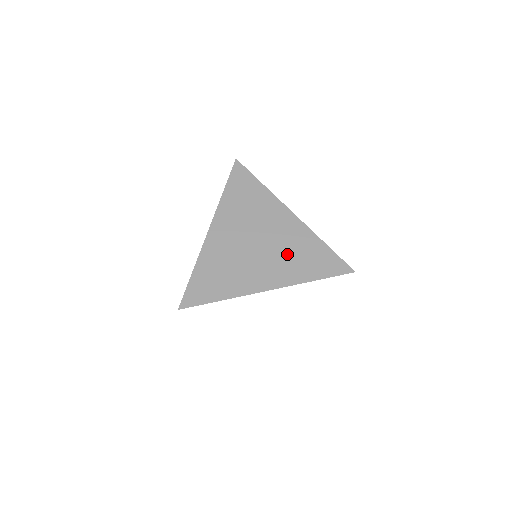
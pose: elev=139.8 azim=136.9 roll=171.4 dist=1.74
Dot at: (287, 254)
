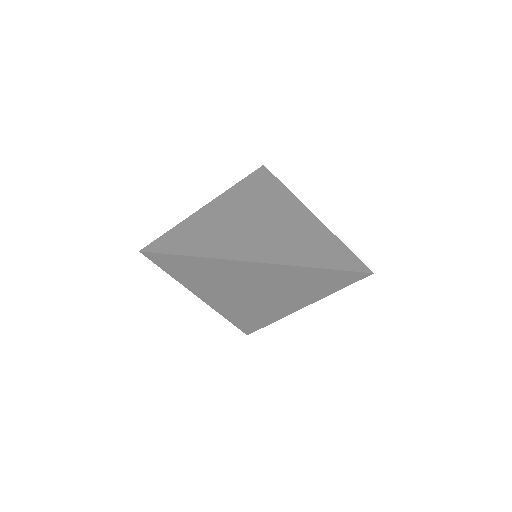
Dot at: (292, 239)
